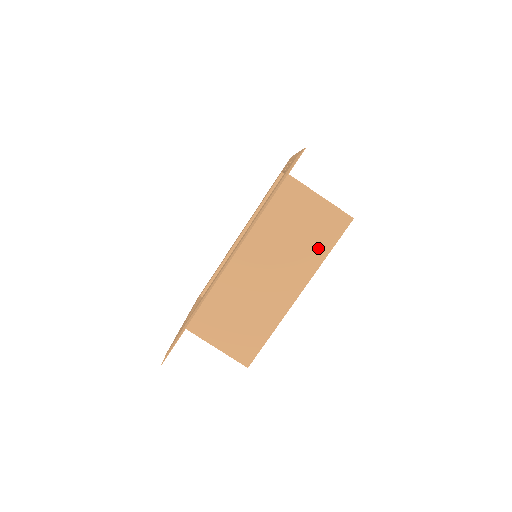
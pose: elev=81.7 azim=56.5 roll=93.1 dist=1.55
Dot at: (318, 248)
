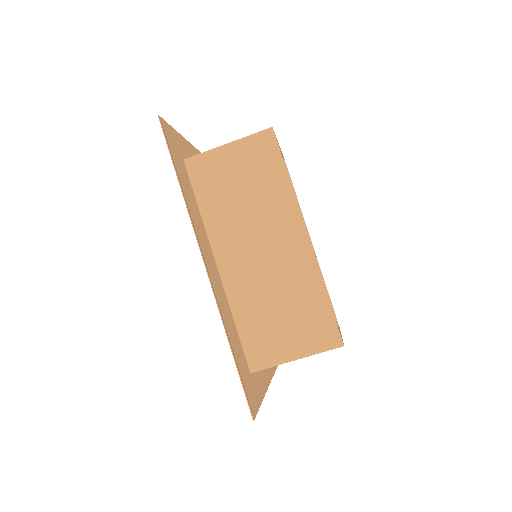
Dot at: (274, 181)
